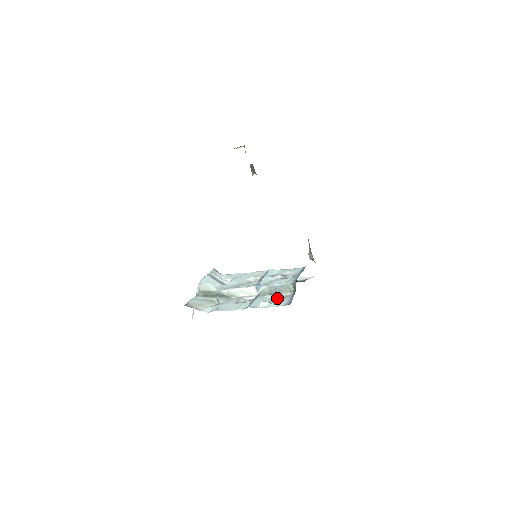
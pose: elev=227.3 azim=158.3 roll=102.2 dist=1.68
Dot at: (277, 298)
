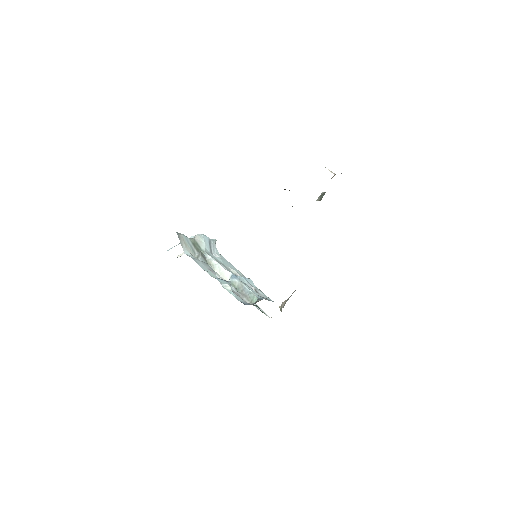
Dot at: (238, 295)
